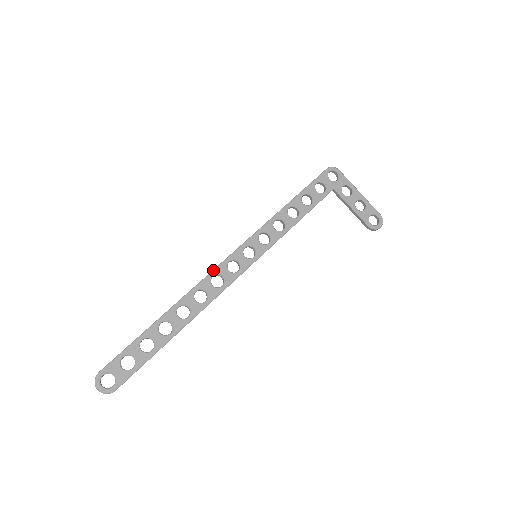
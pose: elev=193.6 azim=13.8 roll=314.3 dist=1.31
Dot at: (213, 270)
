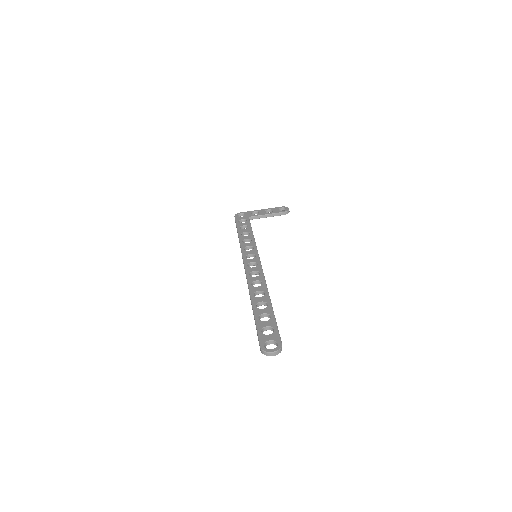
Dot at: (246, 273)
